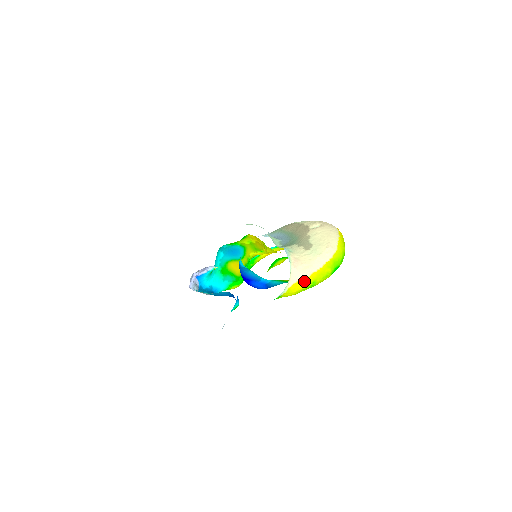
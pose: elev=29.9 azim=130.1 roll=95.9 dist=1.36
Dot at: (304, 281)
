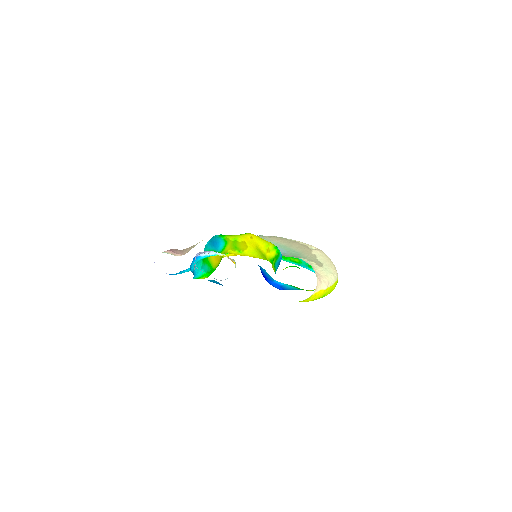
Dot at: (322, 292)
